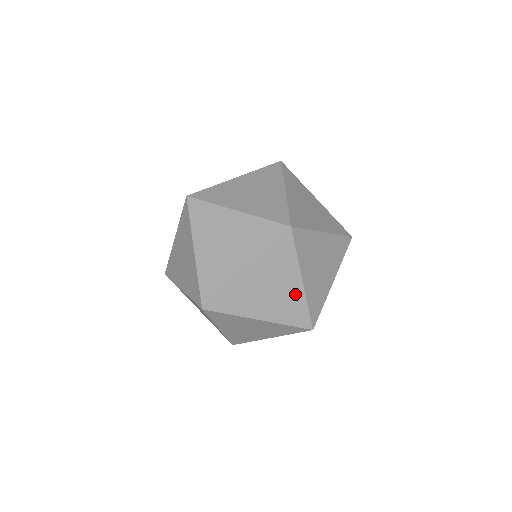
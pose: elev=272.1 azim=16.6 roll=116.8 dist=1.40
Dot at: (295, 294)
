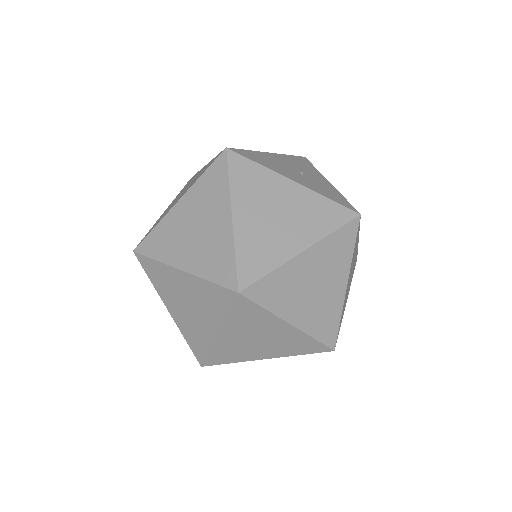
Dot at: (205, 333)
